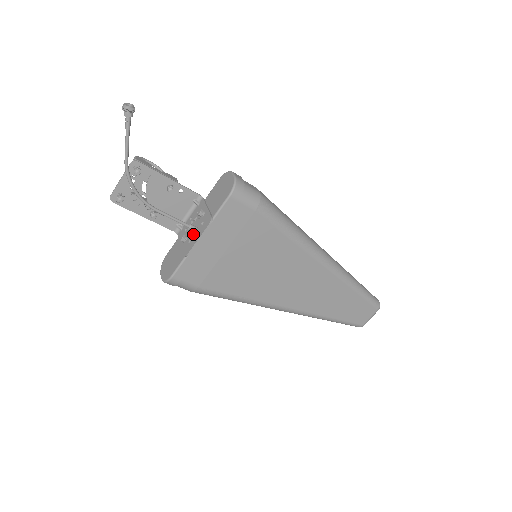
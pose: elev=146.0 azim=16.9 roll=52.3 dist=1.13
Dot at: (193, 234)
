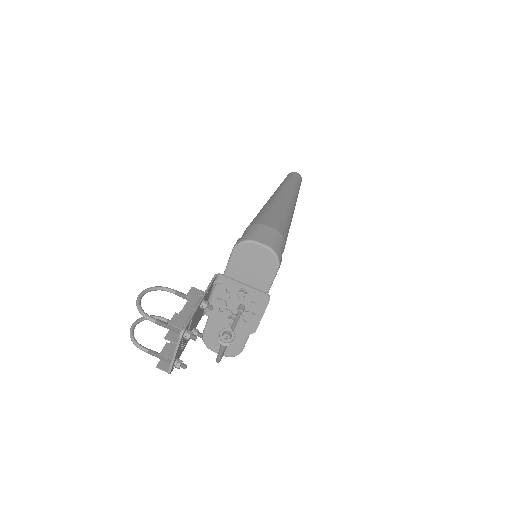
Dot at: (245, 313)
